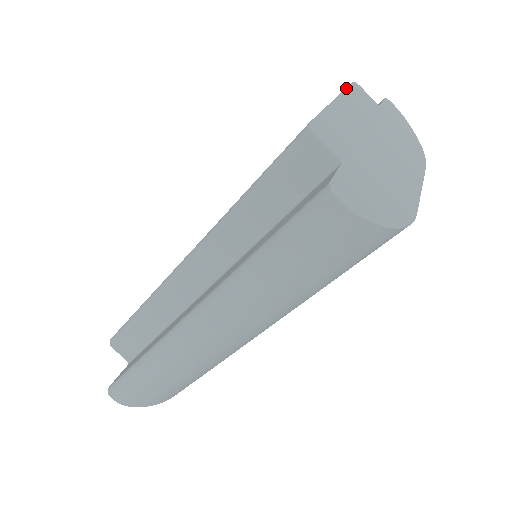
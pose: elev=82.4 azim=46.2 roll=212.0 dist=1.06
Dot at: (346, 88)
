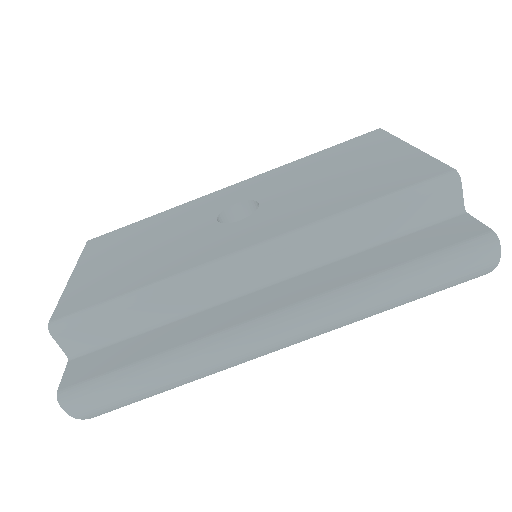
Dot at: occluded
